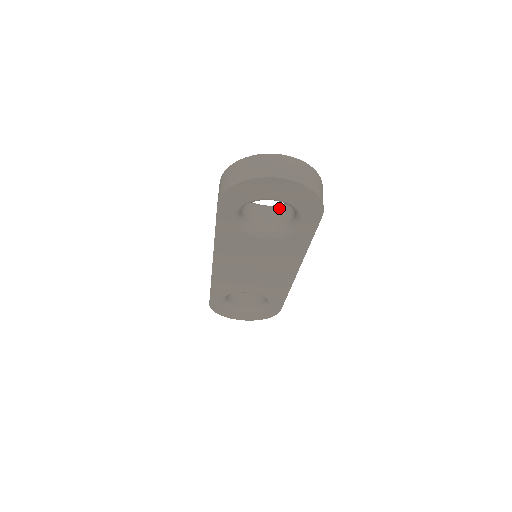
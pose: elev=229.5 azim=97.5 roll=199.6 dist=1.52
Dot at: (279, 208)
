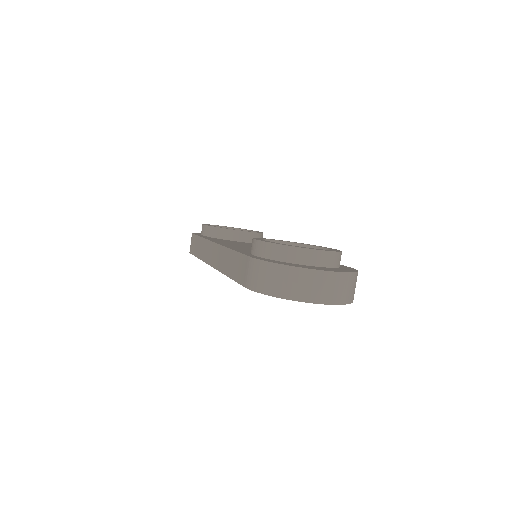
Dot at: occluded
